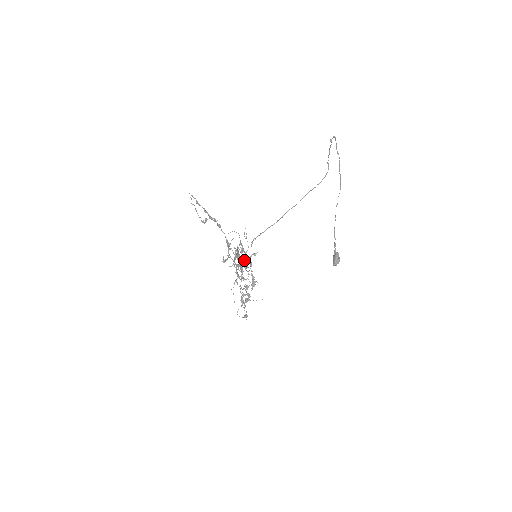
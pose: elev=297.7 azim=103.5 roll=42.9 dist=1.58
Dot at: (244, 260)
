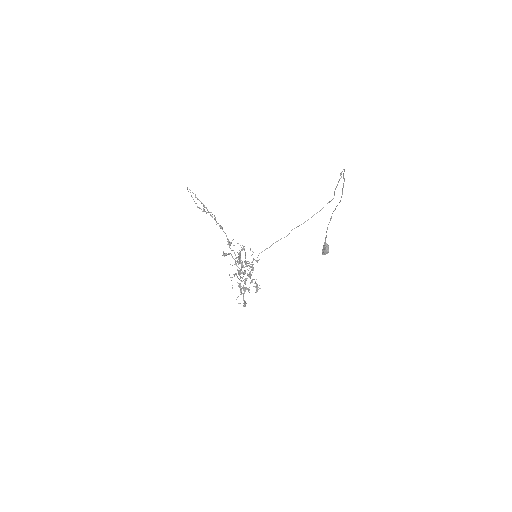
Dot at: occluded
